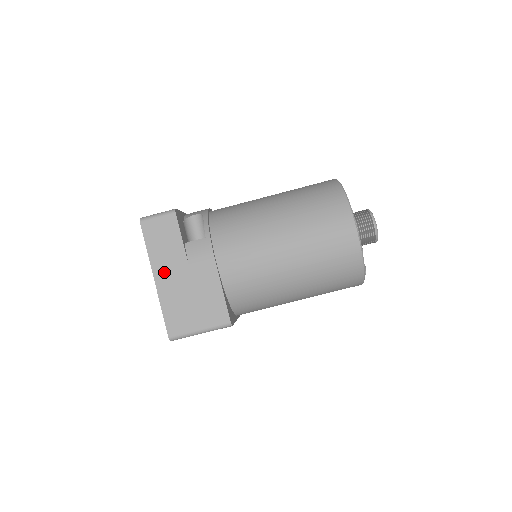
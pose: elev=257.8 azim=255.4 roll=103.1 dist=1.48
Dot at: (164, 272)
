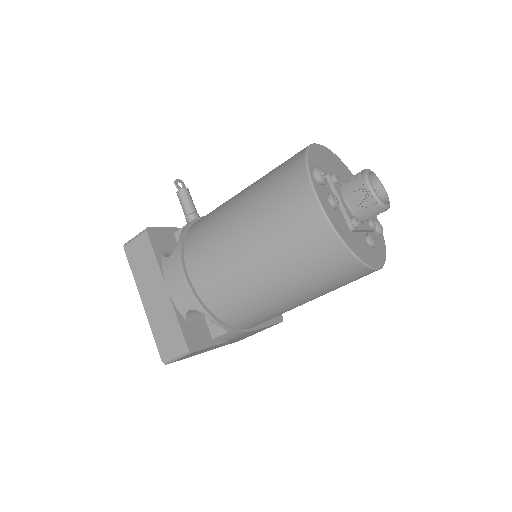
Dot at: occluded
